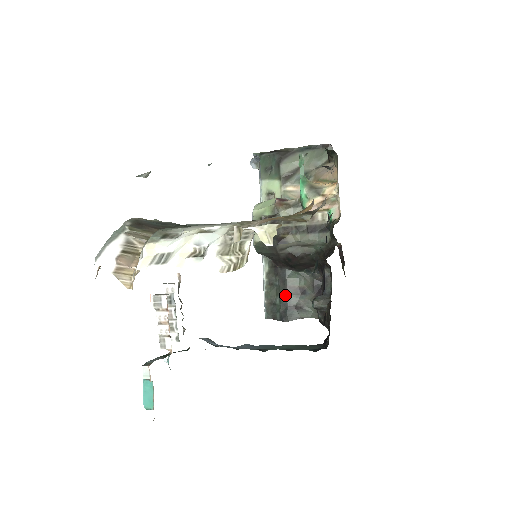
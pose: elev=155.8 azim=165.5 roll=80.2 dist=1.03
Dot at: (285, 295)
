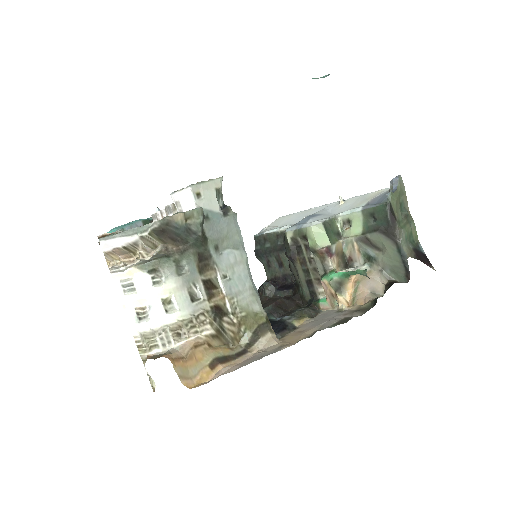
Dot at: (272, 252)
